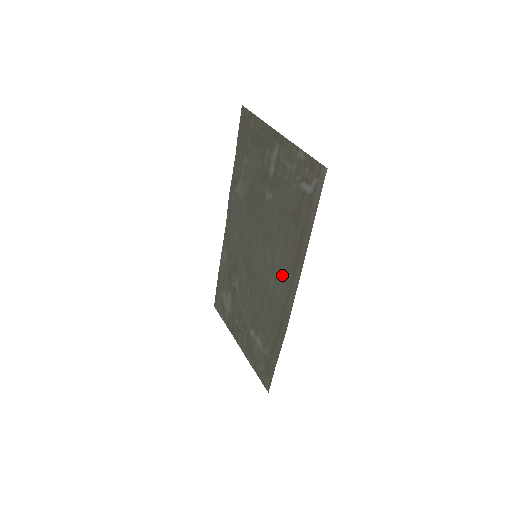
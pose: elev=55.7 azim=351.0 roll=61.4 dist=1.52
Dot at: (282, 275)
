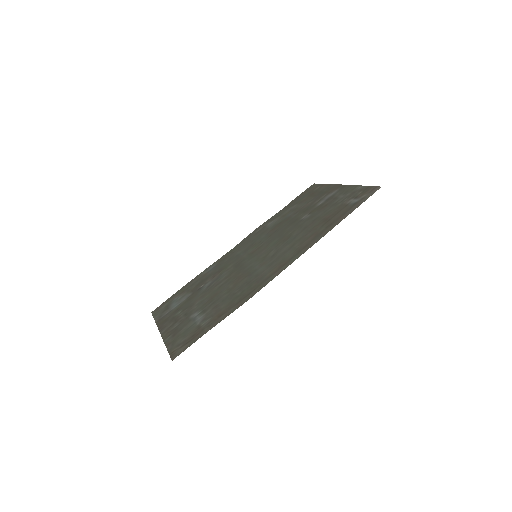
Dot at: (281, 259)
